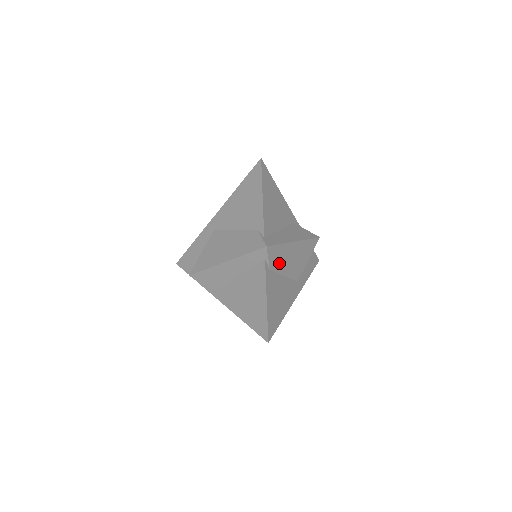
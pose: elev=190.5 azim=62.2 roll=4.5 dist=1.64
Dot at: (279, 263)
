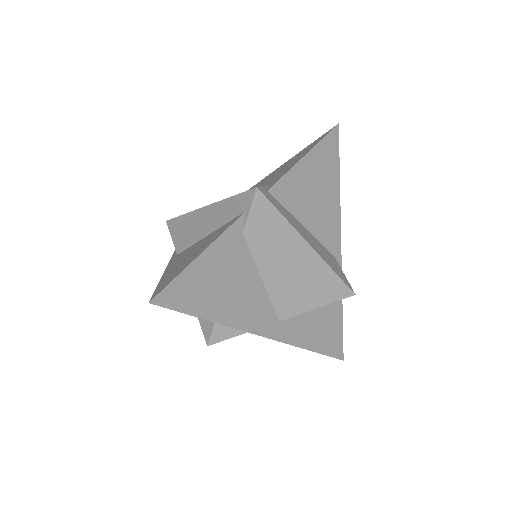
Dot at: (264, 245)
